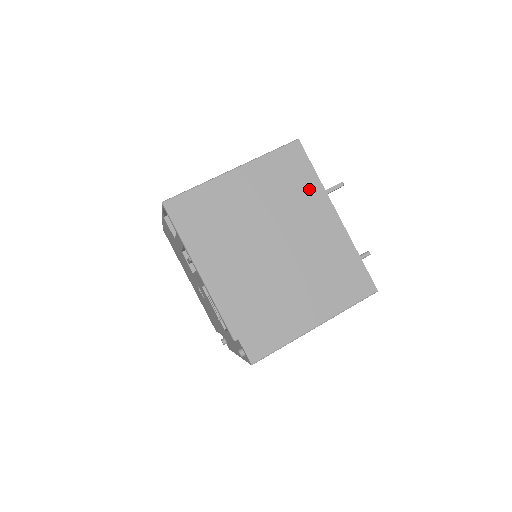
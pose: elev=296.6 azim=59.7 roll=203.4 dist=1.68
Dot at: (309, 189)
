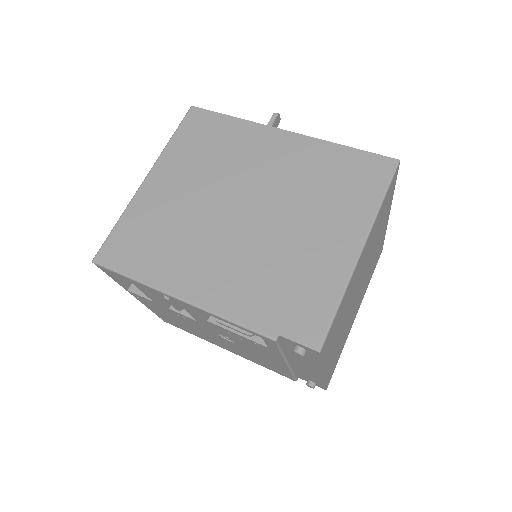
Dot at: (236, 134)
